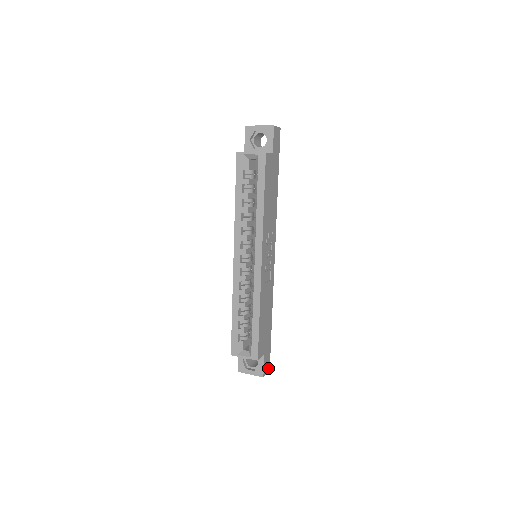
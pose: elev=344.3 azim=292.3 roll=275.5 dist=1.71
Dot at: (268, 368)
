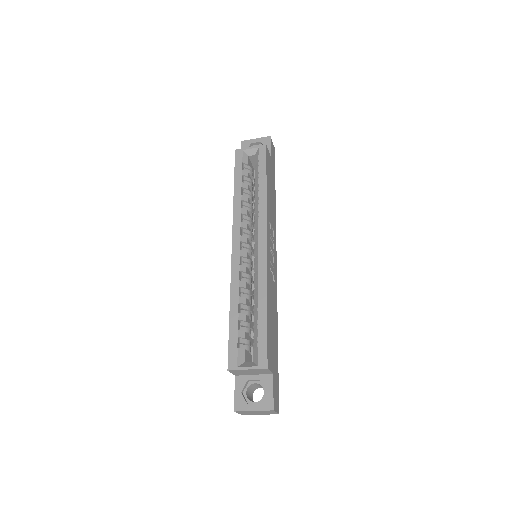
Dot at: (277, 407)
